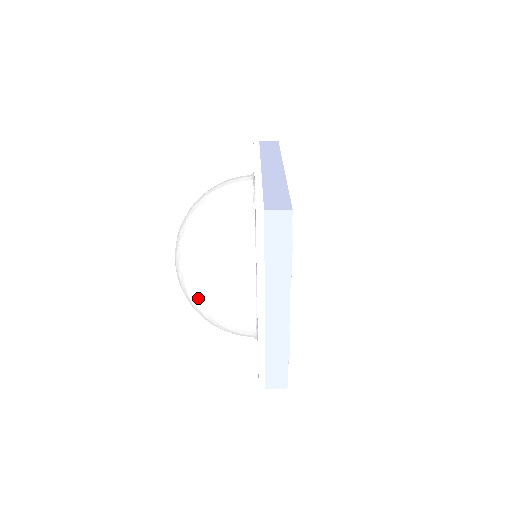
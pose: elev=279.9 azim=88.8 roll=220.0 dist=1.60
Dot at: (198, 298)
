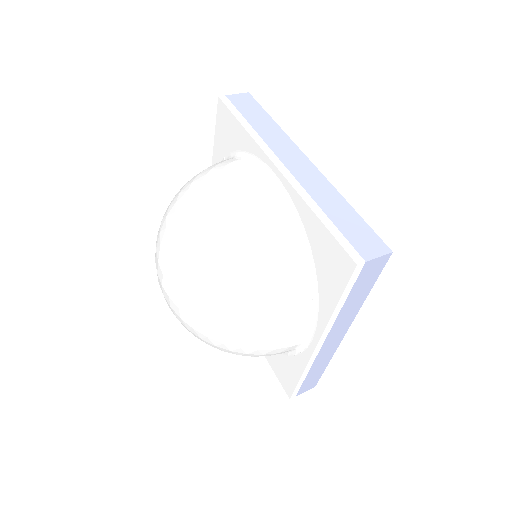
Dot at: (205, 227)
